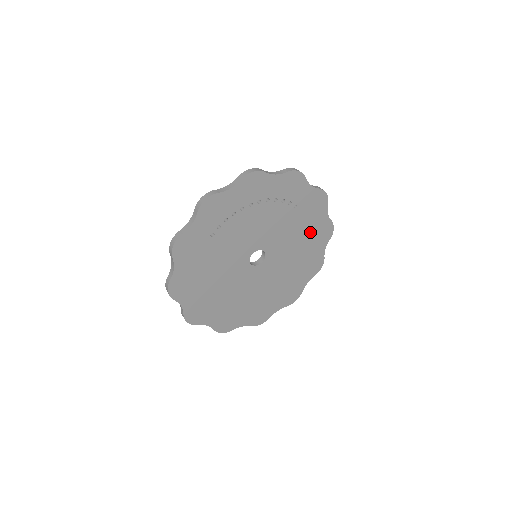
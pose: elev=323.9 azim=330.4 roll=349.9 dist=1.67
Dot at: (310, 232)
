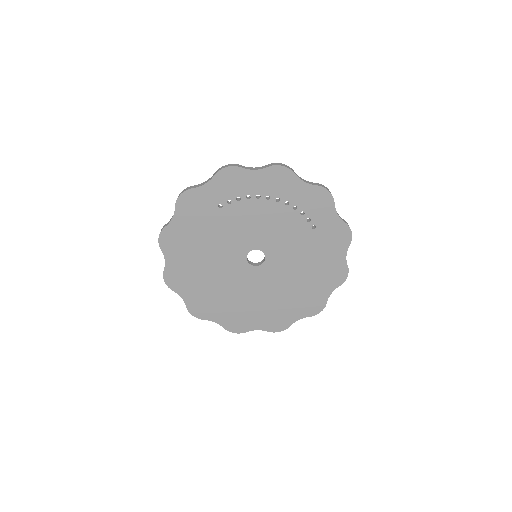
Dot at: (320, 264)
